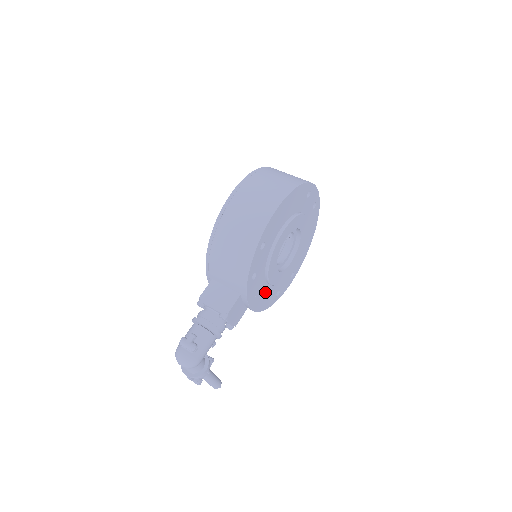
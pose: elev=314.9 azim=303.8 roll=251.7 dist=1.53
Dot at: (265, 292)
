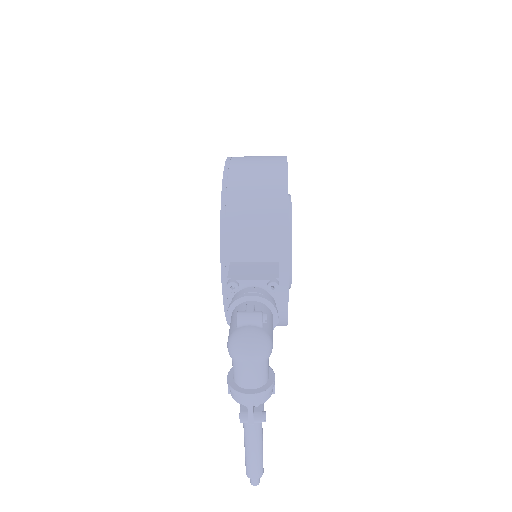
Dot at: occluded
